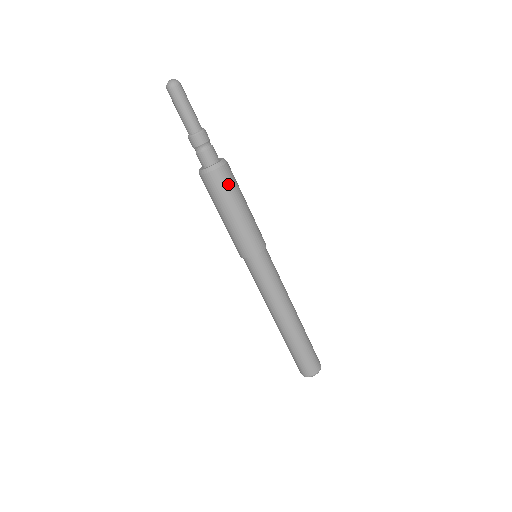
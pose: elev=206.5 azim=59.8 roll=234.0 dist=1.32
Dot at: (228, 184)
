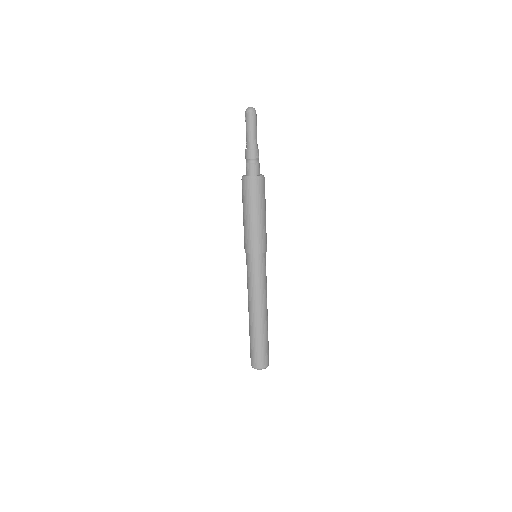
Dot at: occluded
